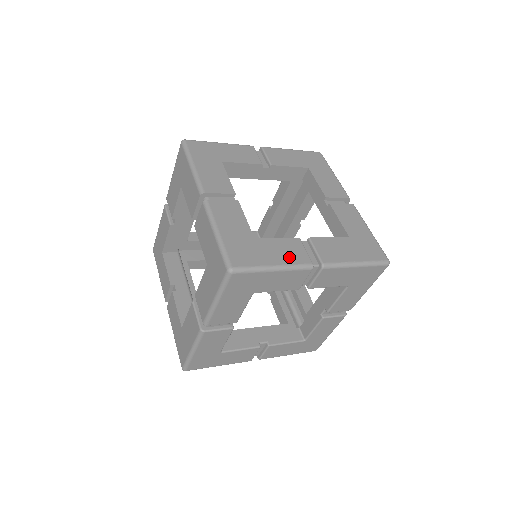
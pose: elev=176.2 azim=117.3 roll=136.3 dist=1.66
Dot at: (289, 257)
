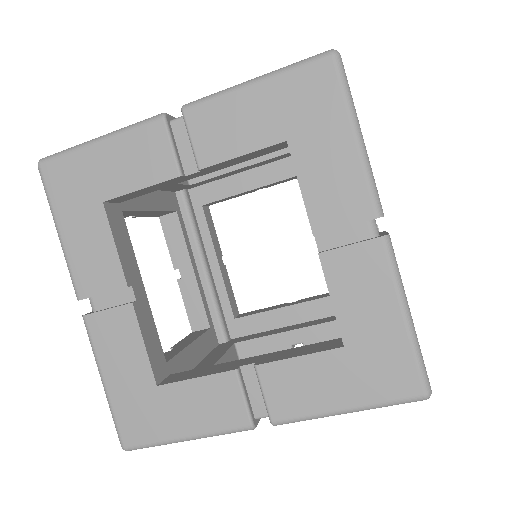
Dot at: occluded
